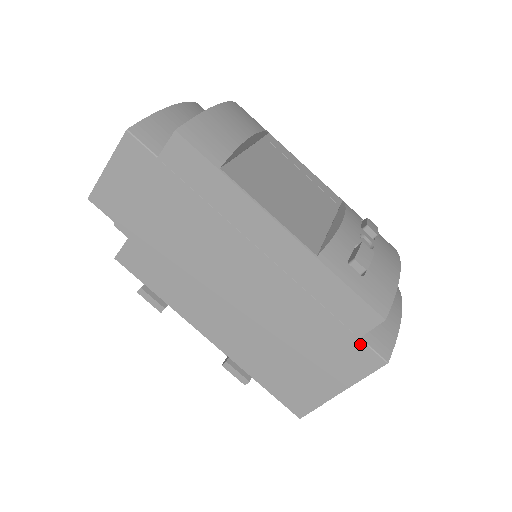
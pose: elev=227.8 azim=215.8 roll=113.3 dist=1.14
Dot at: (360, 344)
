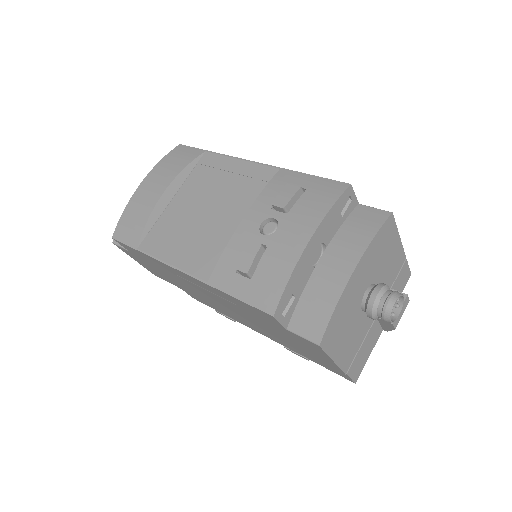
Dot at: (293, 334)
